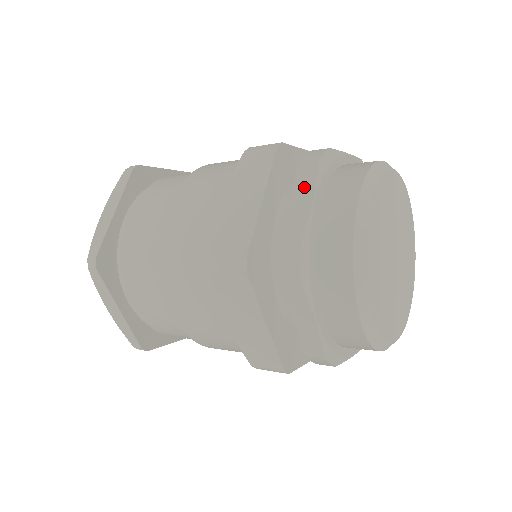
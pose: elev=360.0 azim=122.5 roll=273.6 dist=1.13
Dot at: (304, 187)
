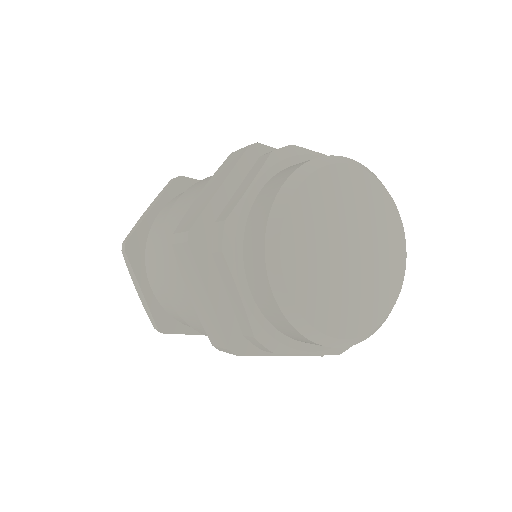
Dot at: (252, 174)
